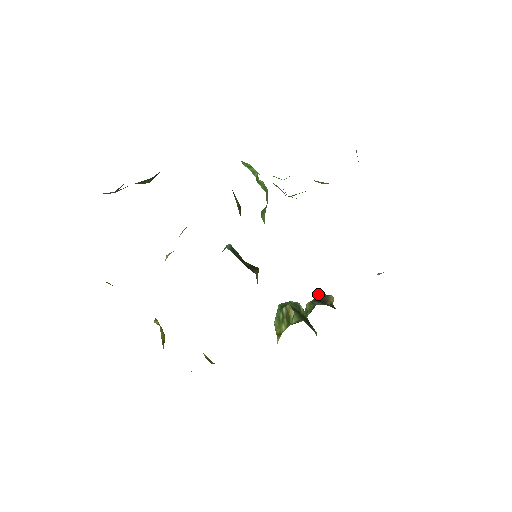
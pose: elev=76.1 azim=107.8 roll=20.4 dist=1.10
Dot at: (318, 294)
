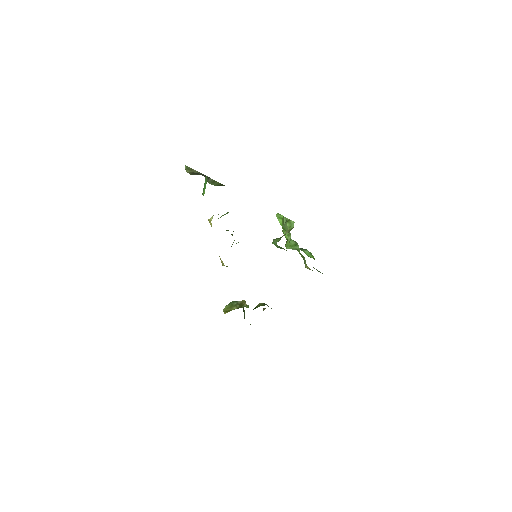
Dot at: (264, 308)
